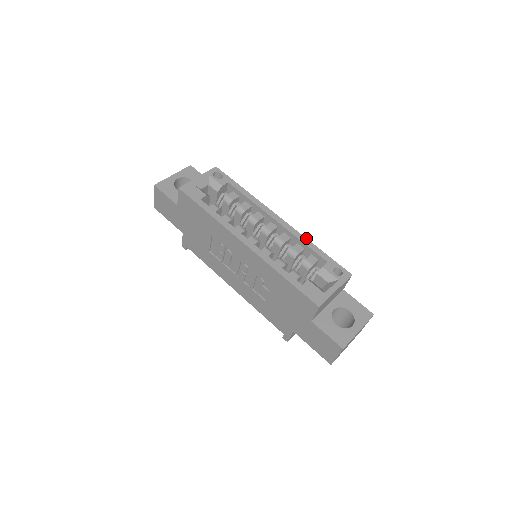
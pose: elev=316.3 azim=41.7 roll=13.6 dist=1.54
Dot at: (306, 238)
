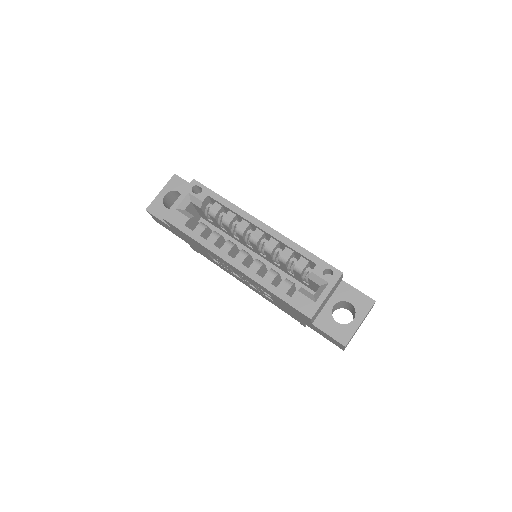
Dot at: (292, 241)
